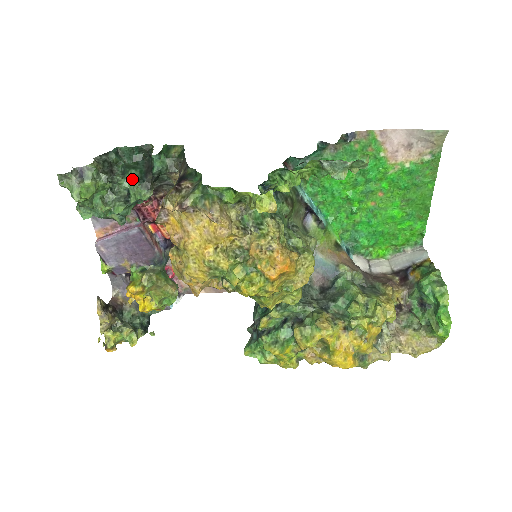
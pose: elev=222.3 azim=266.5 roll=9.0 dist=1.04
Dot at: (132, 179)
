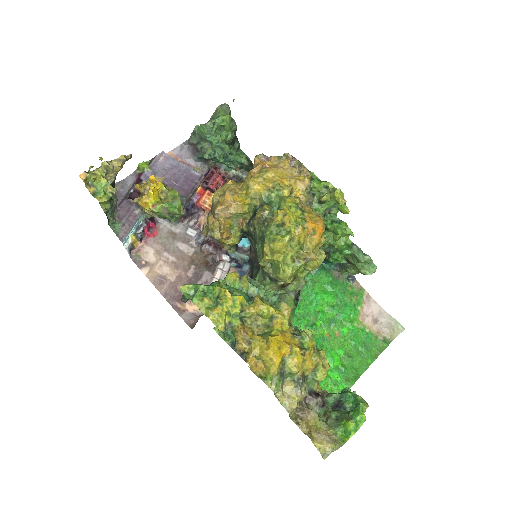
Dot at: occluded
